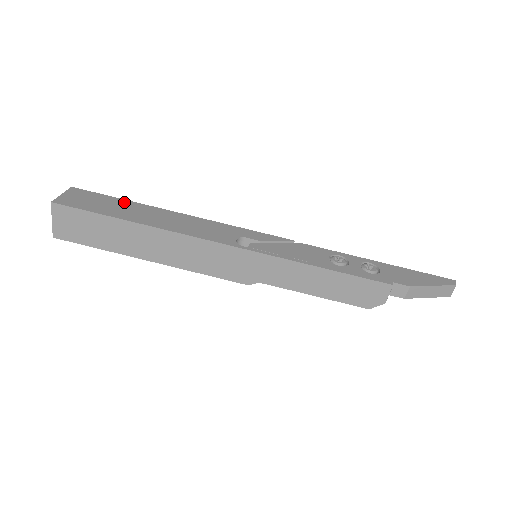
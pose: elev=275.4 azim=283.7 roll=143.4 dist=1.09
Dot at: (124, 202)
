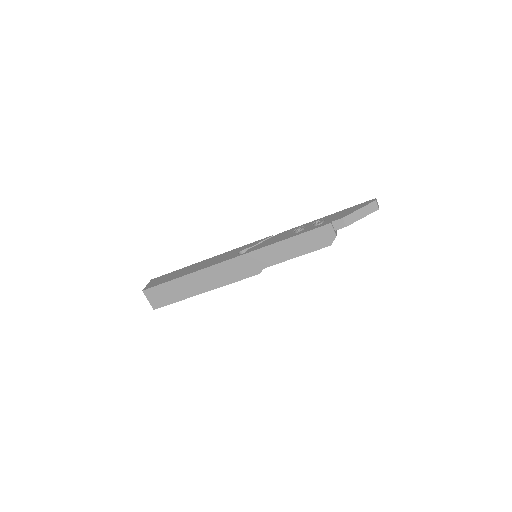
Dot at: (178, 271)
